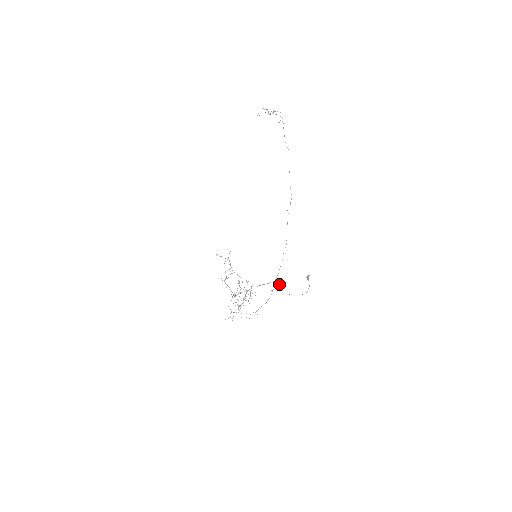
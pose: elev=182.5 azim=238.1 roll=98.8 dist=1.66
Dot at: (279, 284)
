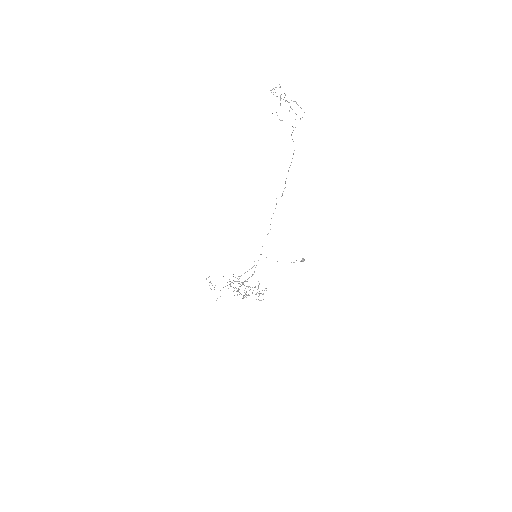
Dot at: occluded
